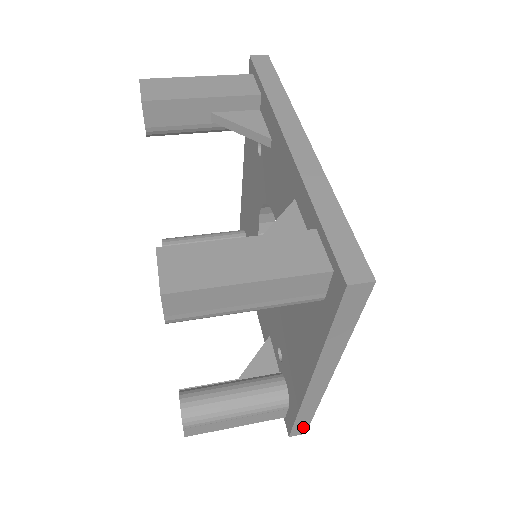
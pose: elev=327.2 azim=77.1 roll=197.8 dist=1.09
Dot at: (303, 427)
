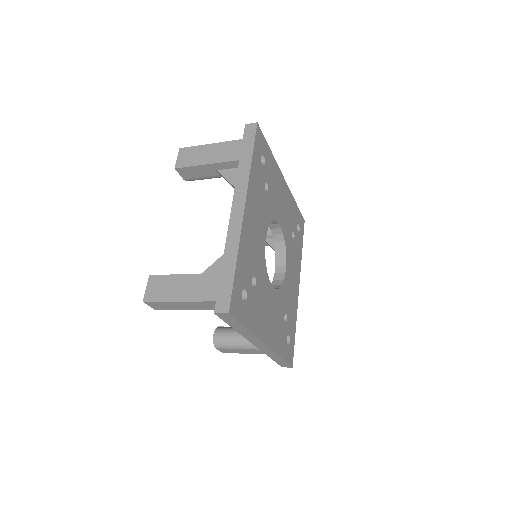
Dot at: (285, 364)
